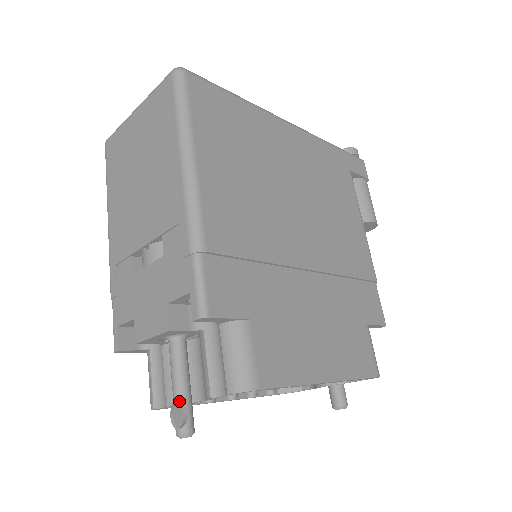
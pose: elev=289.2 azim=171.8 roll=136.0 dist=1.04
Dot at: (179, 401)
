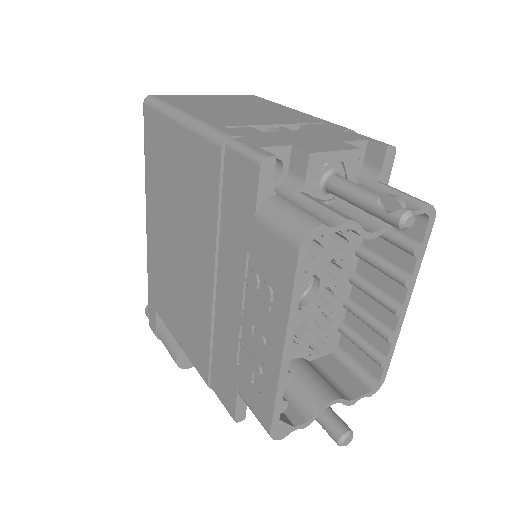
Dot at: (385, 197)
